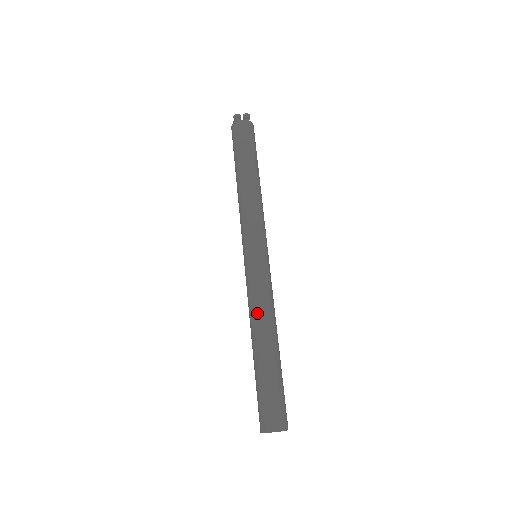
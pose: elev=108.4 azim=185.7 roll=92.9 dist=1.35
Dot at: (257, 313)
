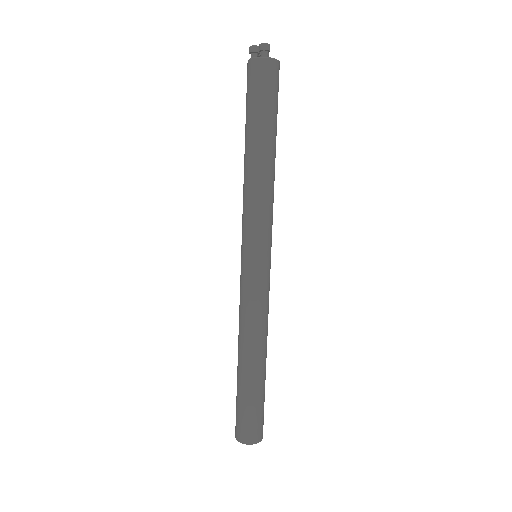
Dot at: (239, 326)
